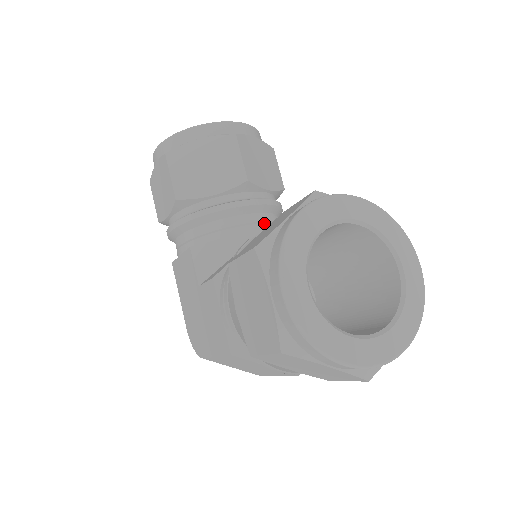
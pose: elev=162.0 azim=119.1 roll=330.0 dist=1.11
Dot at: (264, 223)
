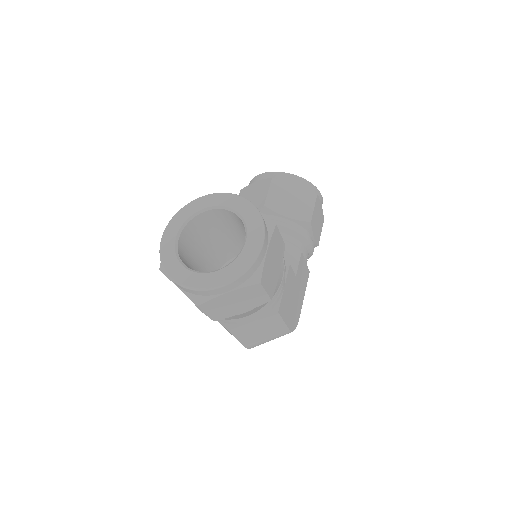
Dot at: occluded
